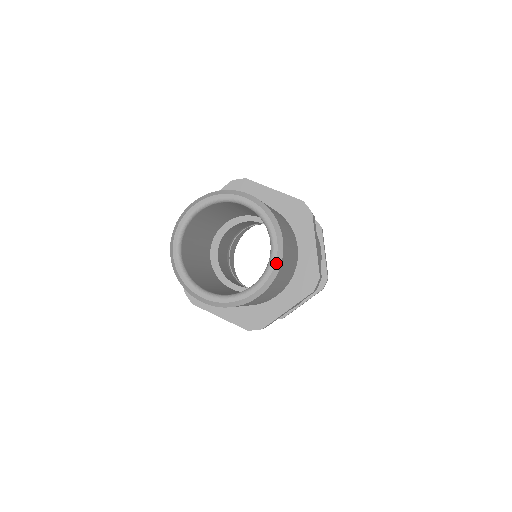
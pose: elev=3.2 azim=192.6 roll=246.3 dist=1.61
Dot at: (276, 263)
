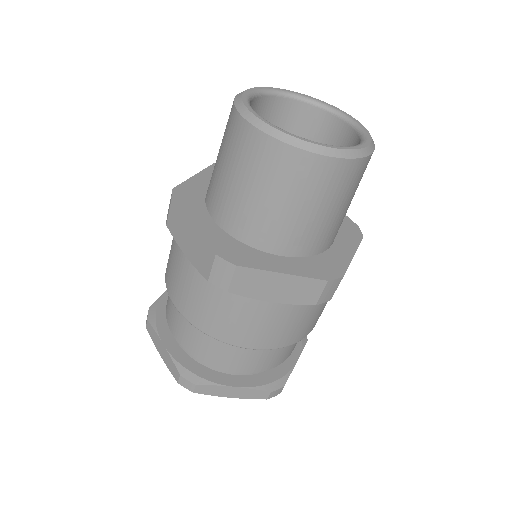
Dot at: (366, 129)
